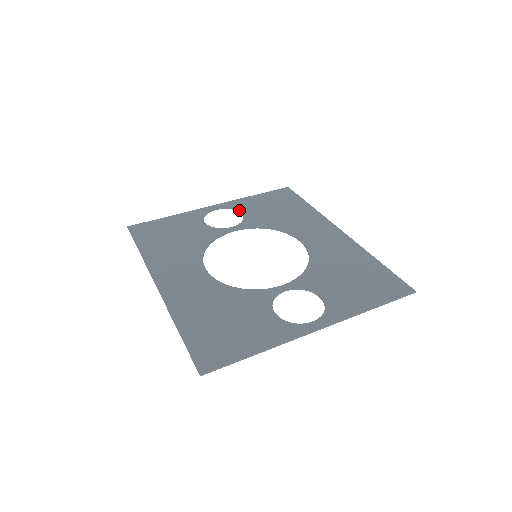
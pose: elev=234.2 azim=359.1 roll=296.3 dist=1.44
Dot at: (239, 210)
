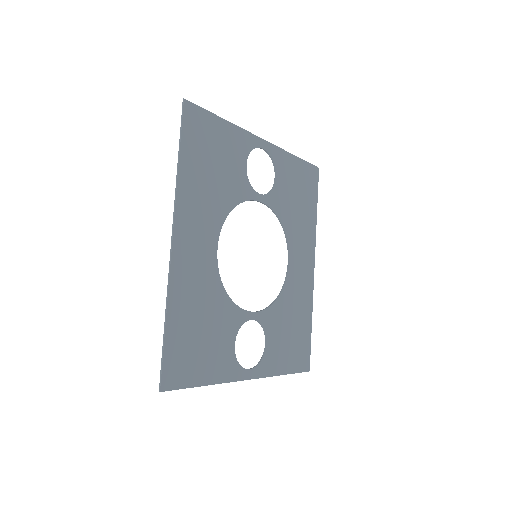
Dot at: (276, 171)
